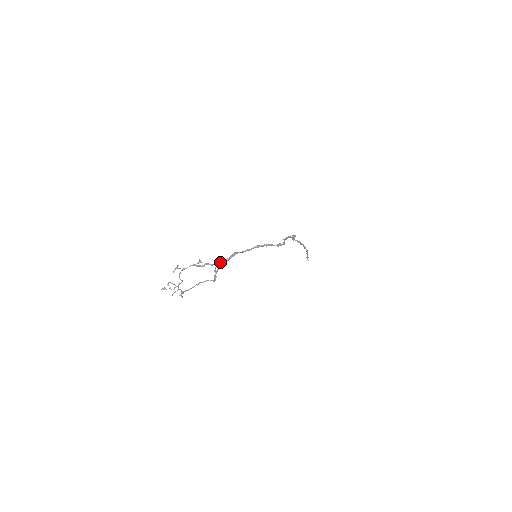
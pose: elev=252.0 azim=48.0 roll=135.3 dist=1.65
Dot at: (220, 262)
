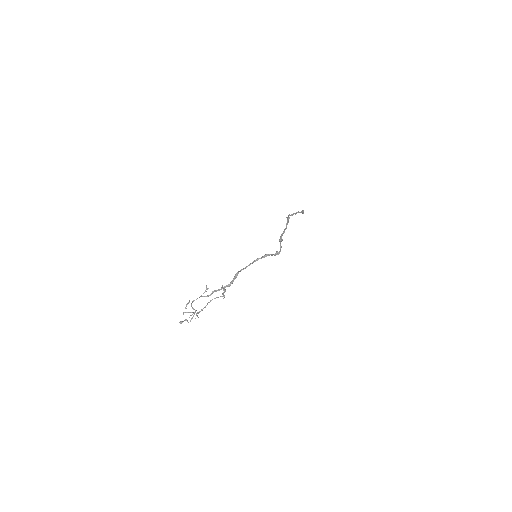
Dot at: (225, 286)
